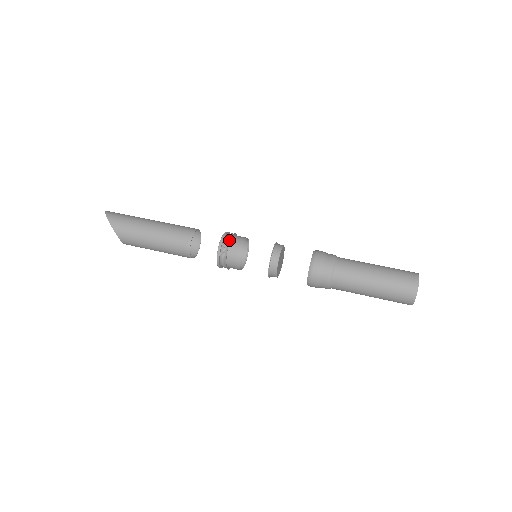
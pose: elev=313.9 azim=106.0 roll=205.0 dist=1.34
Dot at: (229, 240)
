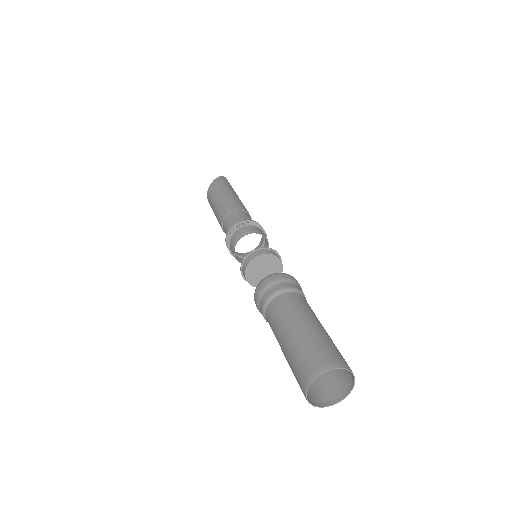
Dot at: (255, 224)
